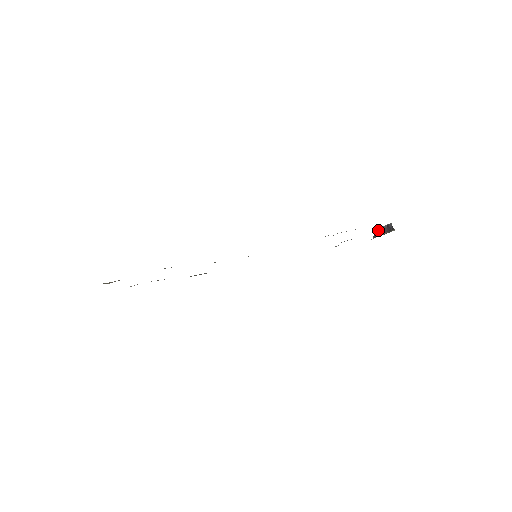
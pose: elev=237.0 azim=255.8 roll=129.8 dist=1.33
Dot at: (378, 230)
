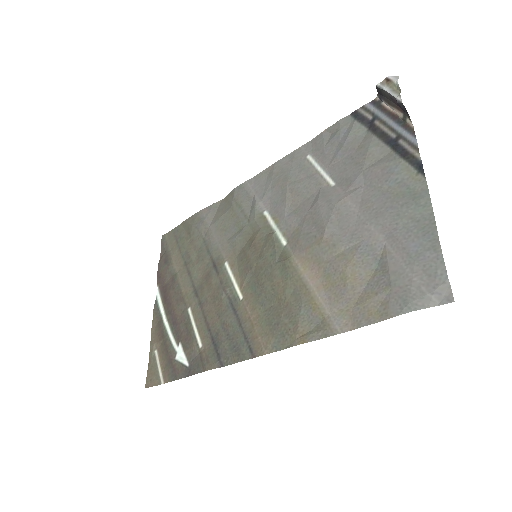
Dot at: (382, 92)
